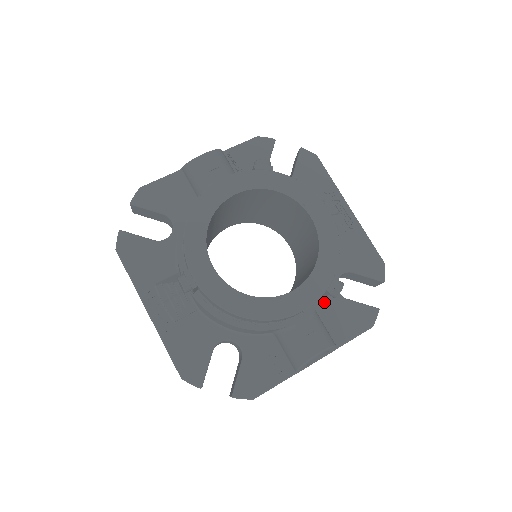
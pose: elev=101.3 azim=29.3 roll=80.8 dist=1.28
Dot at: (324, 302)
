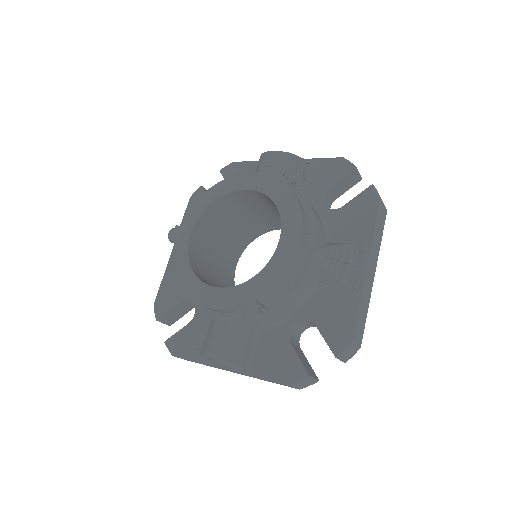
Dot at: (271, 330)
